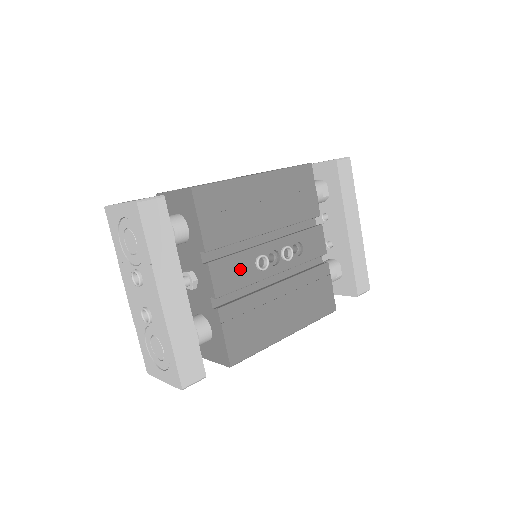
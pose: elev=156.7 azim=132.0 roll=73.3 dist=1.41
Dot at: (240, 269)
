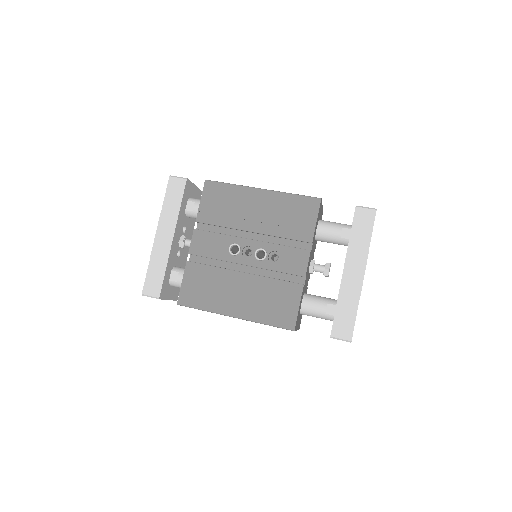
Dot at: (215, 245)
